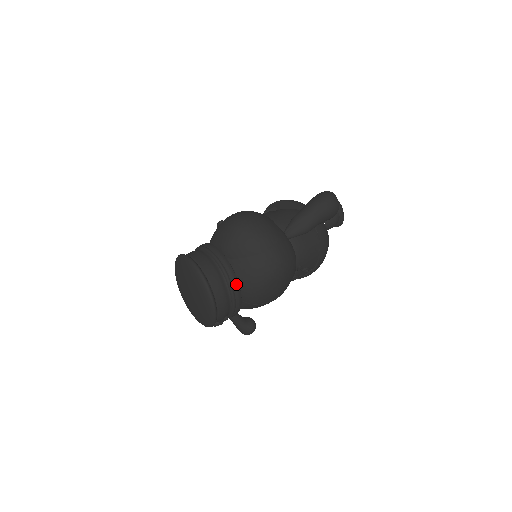
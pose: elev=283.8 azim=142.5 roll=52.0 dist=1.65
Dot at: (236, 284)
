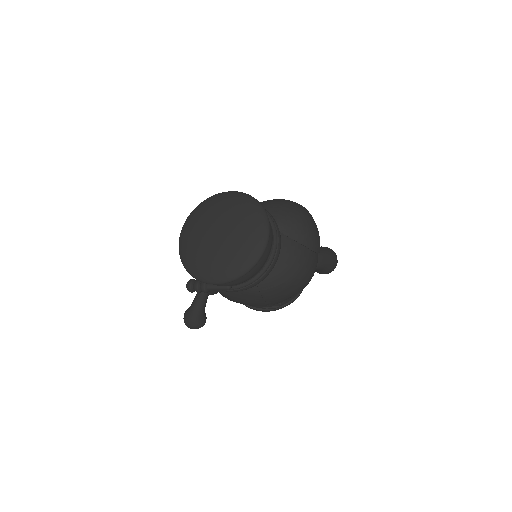
Dot at: (277, 259)
